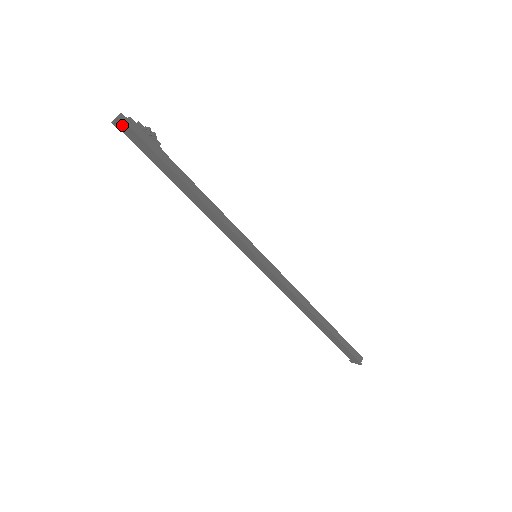
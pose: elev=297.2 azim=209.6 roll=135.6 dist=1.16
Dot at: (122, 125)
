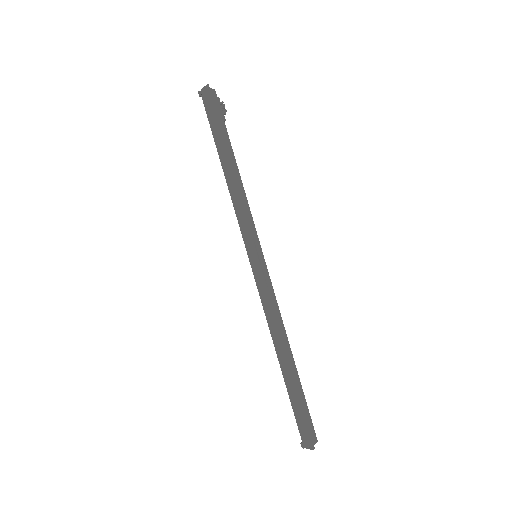
Dot at: (206, 93)
